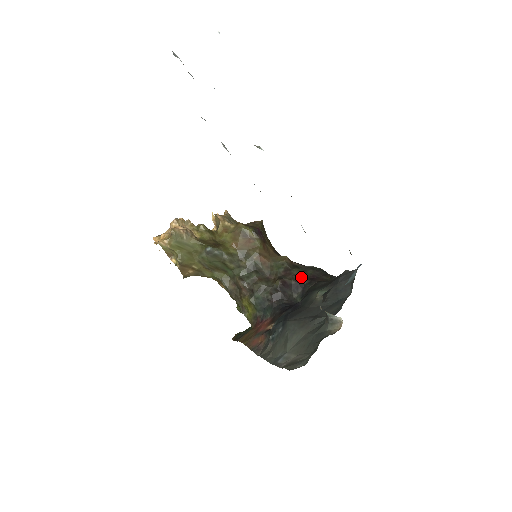
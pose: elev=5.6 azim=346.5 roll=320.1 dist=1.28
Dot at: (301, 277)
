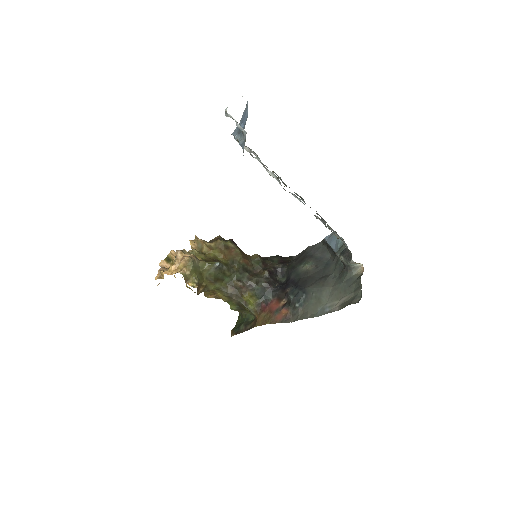
Dot at: (274, 264)
